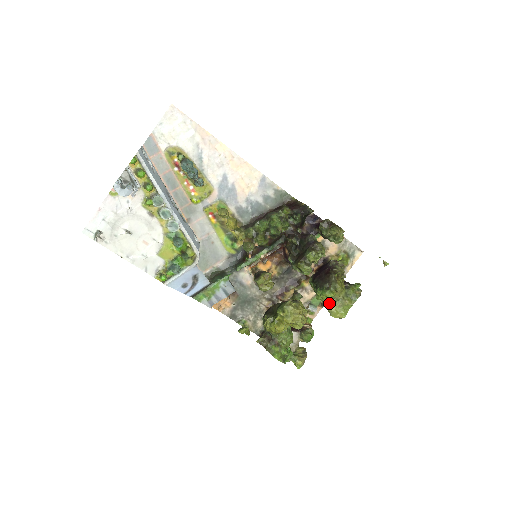
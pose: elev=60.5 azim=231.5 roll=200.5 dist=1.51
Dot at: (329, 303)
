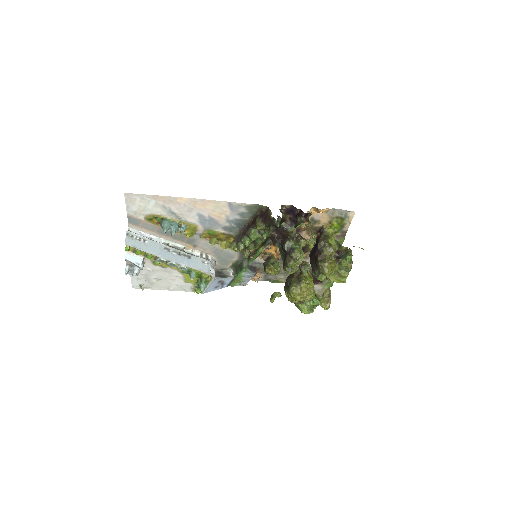
Dot at: (327, 277)
